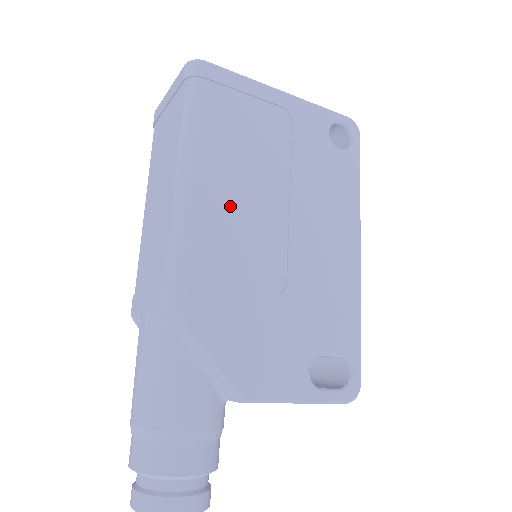
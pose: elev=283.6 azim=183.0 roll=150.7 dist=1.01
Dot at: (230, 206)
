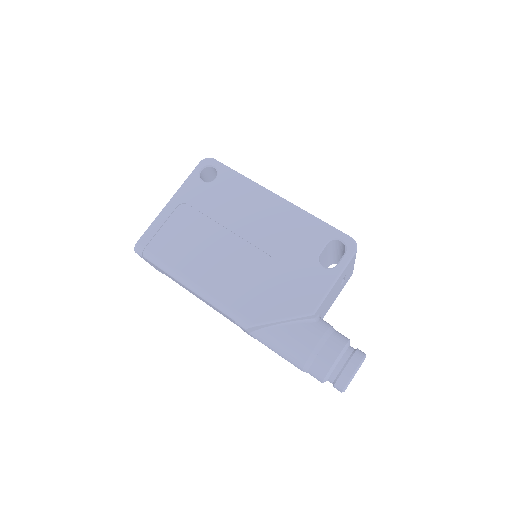
Dot at: (214, 267)
